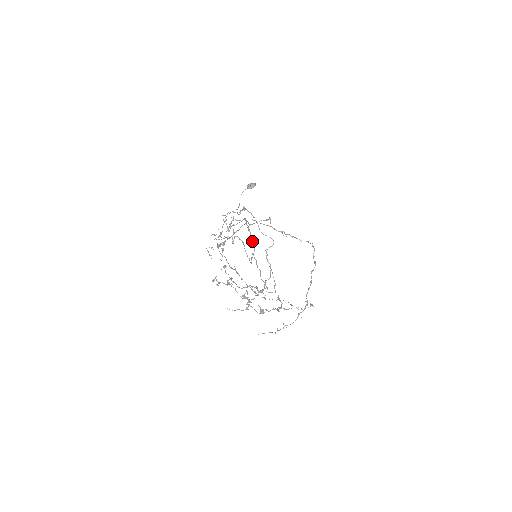
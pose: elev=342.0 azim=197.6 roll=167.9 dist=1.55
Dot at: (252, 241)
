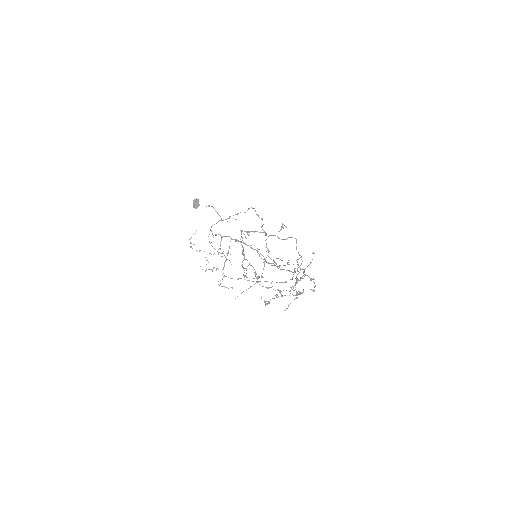
Dot at: (253, 249)
